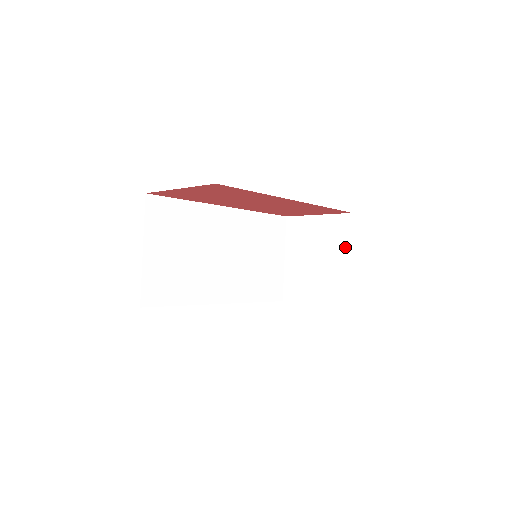
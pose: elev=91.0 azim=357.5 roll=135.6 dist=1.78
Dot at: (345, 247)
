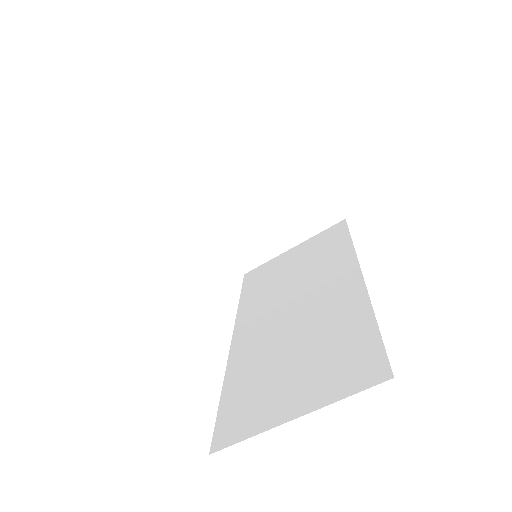
Dot at: (303, 233)
